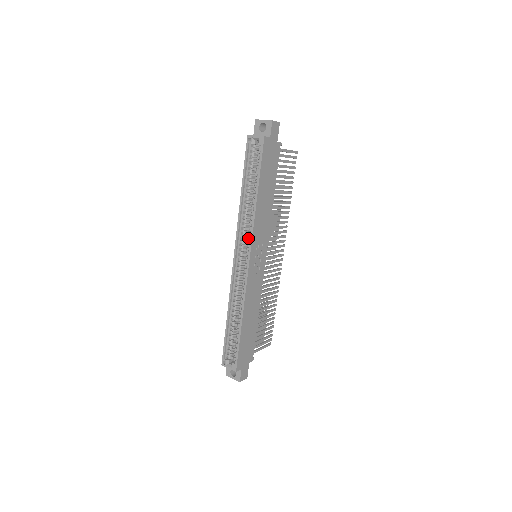
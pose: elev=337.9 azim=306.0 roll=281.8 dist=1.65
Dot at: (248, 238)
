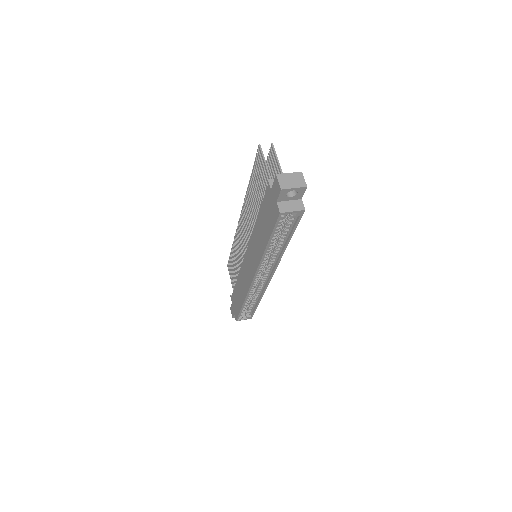
Dot at: (270, 267)
